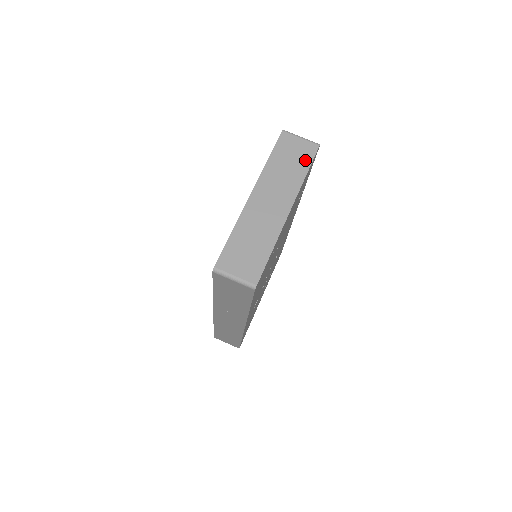
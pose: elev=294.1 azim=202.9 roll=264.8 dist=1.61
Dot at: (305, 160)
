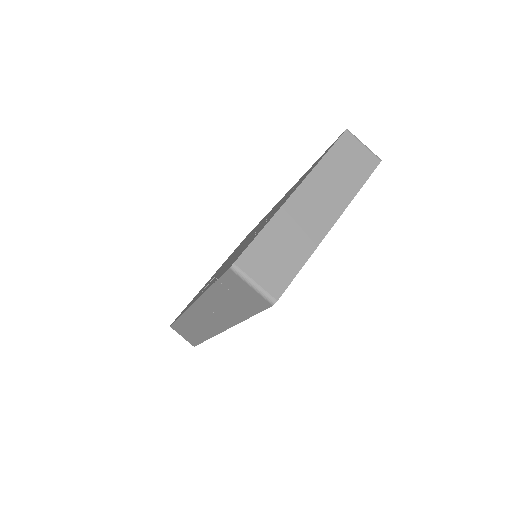
Dot at: (363, 172)
